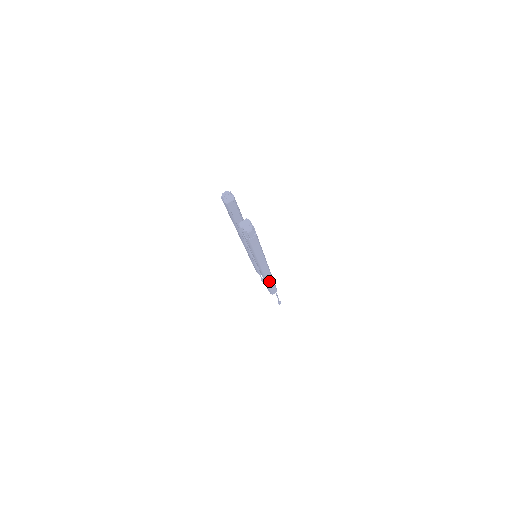
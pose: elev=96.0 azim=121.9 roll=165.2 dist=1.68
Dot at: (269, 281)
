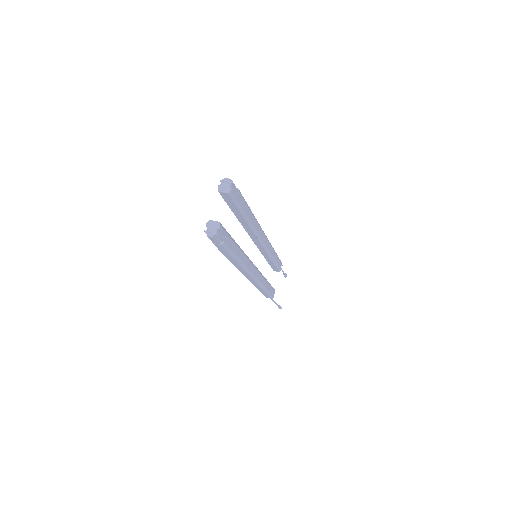
Dot at: (257, 286)
